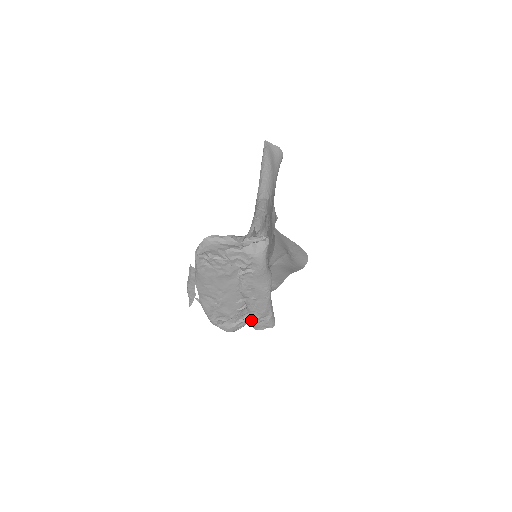
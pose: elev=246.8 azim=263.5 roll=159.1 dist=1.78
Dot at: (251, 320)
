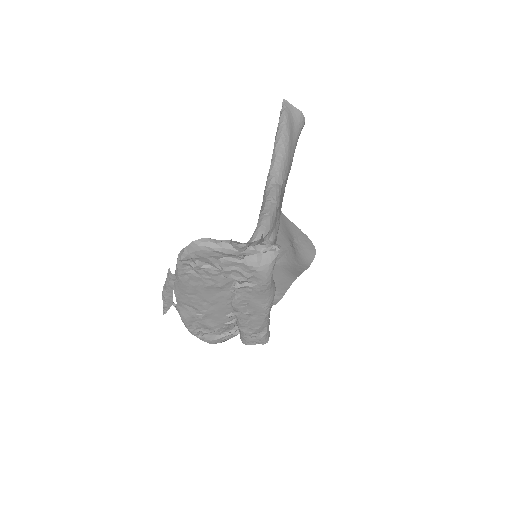
Dot at: (240, 334)
